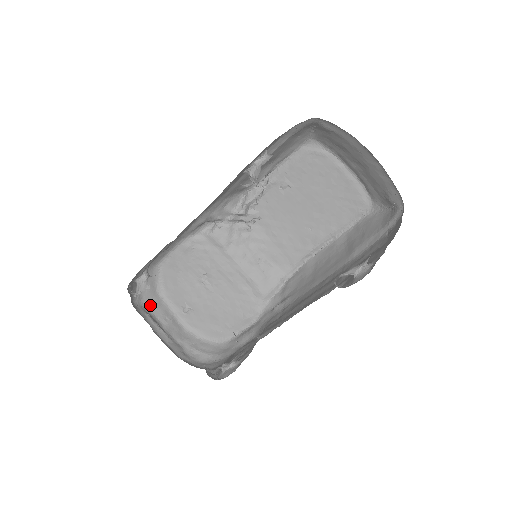
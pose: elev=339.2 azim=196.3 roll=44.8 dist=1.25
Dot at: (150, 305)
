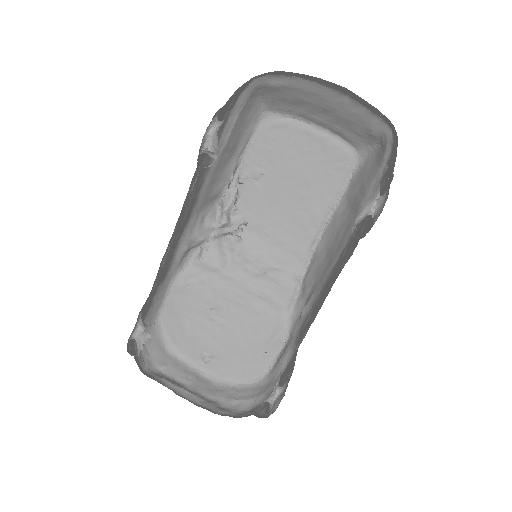
Dot at: (164, 368)
